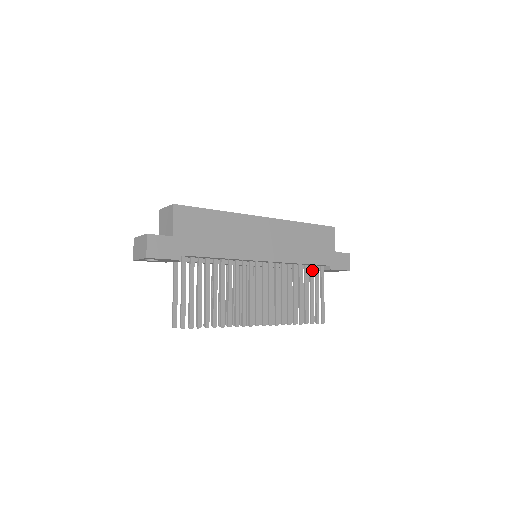
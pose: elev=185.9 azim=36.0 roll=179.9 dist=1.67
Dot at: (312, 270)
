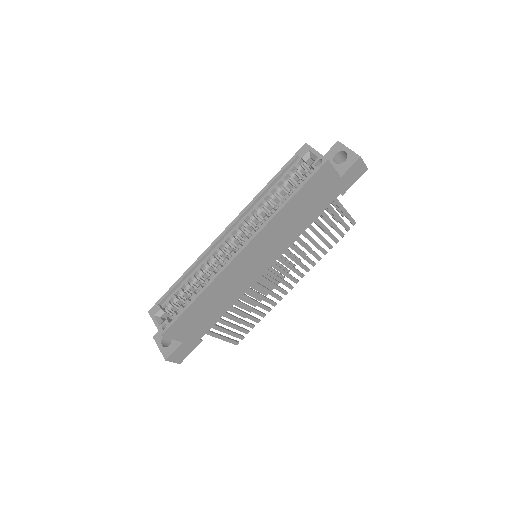
Dot at: occluded
